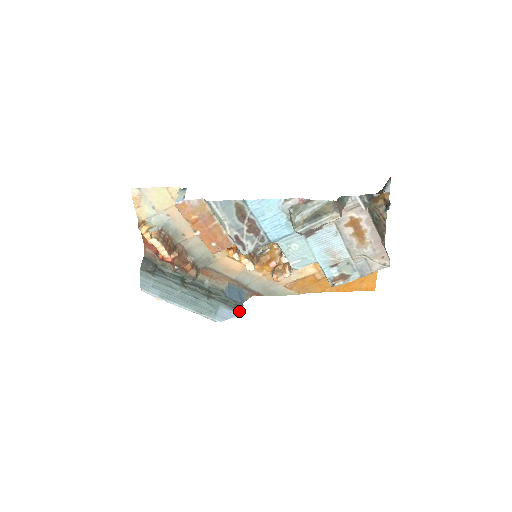
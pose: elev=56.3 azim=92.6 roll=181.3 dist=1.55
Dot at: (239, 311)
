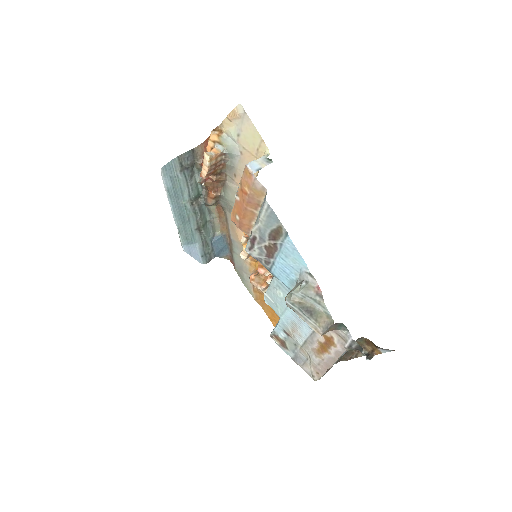
Dot at: (205, 260)
